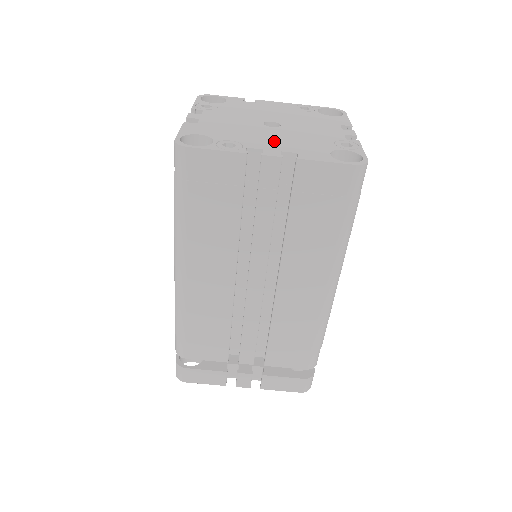
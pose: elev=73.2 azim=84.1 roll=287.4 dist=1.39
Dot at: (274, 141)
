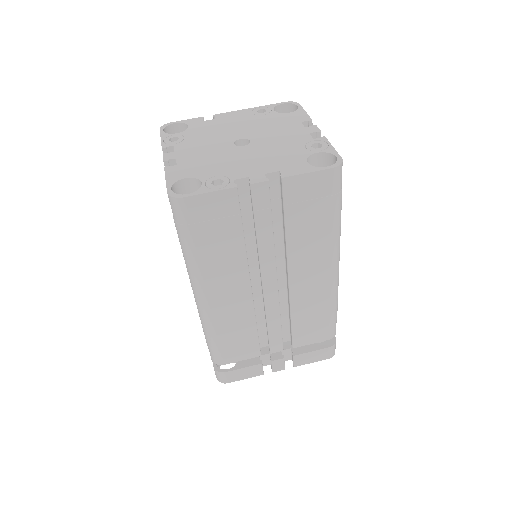
Dot at: (253, 163)
